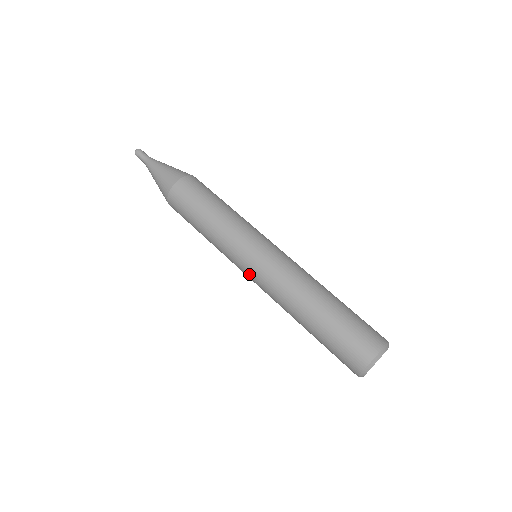
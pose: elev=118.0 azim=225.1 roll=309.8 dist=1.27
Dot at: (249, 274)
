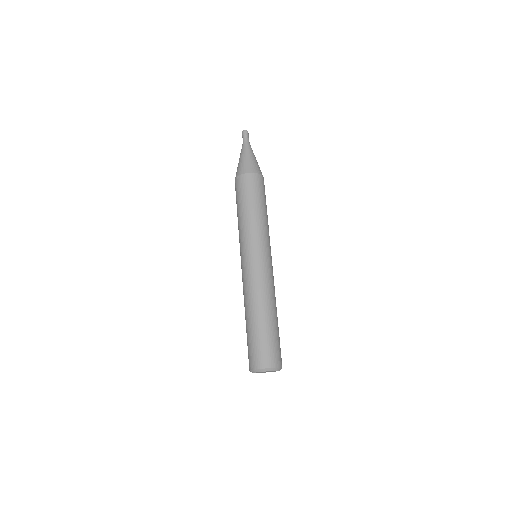
Dot at: occluded
